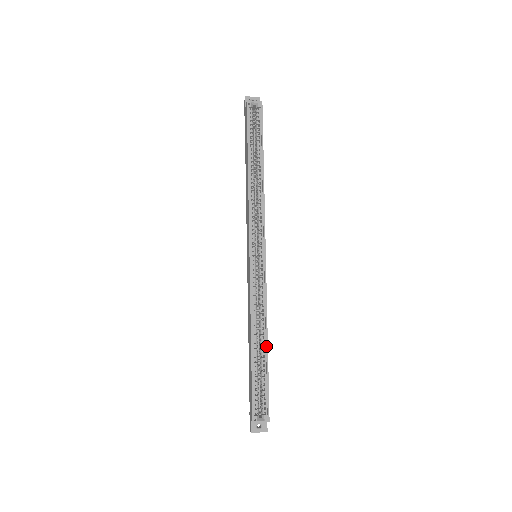
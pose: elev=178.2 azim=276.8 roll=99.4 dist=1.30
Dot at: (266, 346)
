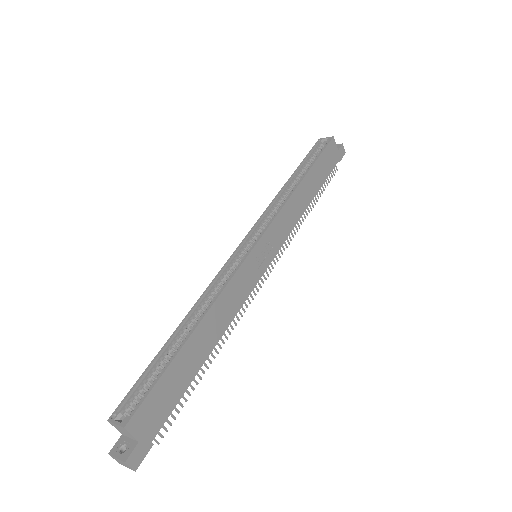
Dot at: (191, 331)
